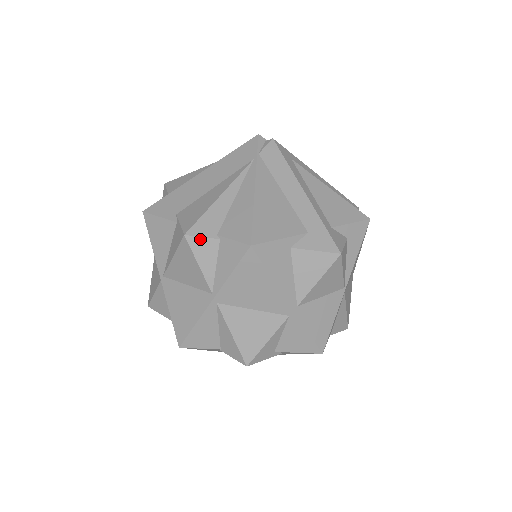
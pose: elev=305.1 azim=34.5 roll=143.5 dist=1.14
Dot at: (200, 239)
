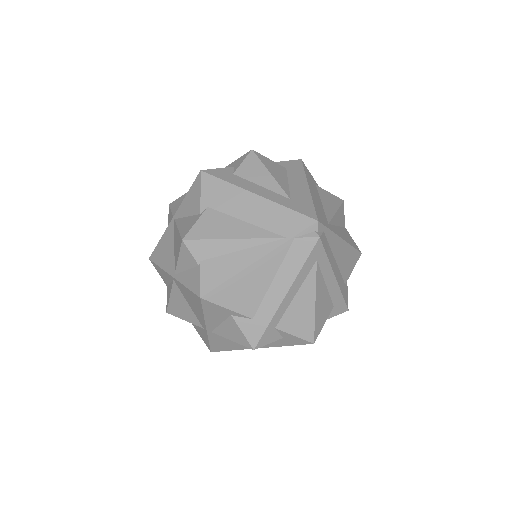
Dot at: (189, 252)
